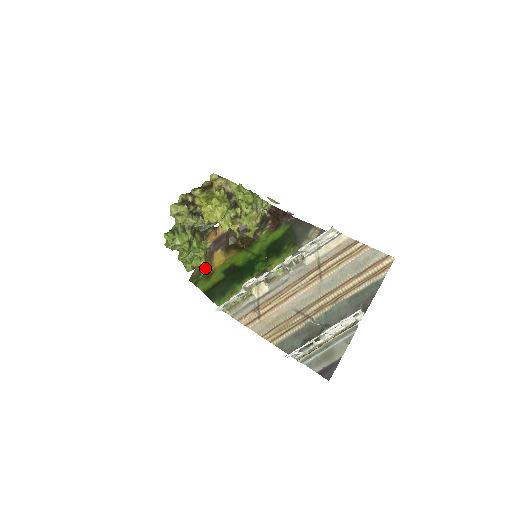
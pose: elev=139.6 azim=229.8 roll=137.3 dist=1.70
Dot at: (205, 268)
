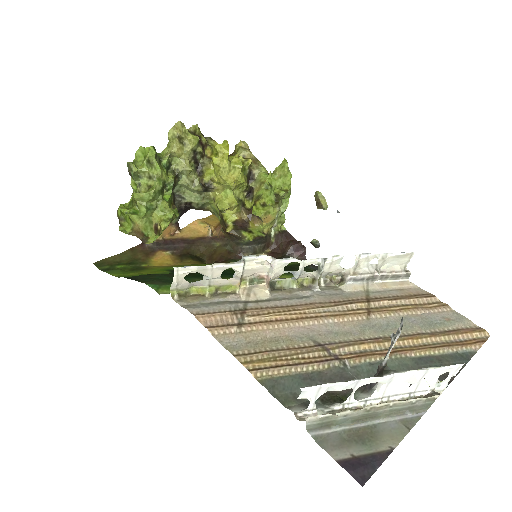
Dot at: (133, 260)
